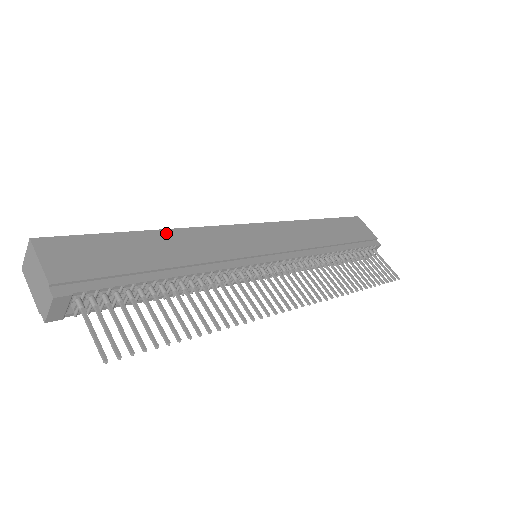
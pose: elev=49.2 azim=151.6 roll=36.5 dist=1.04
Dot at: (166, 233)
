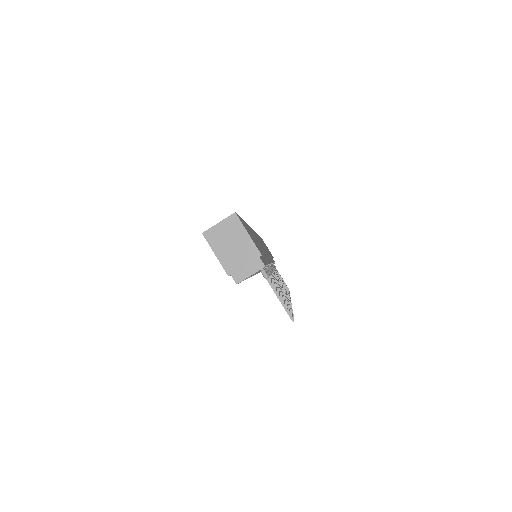
Dot at: occluded
